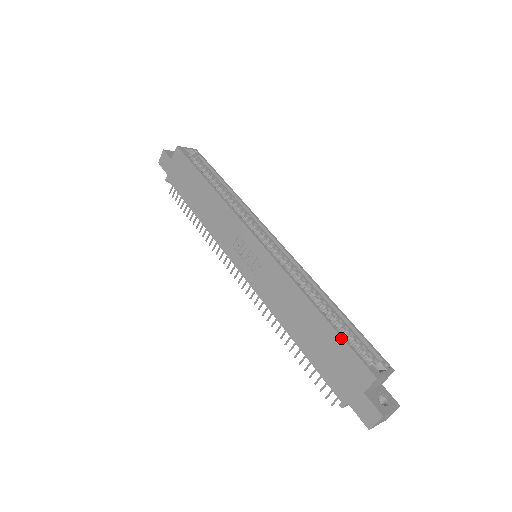
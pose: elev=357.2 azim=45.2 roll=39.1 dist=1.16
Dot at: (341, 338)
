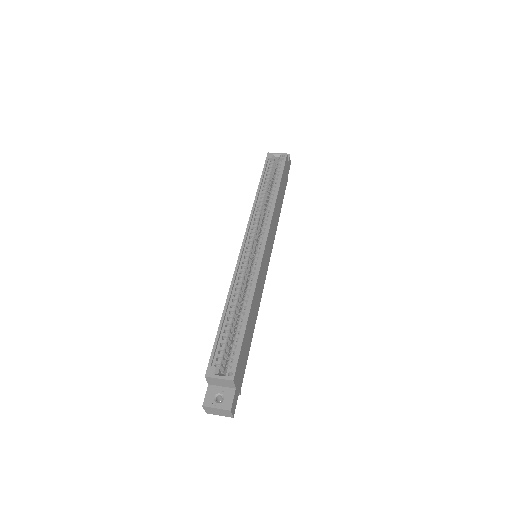
Dot at: (216, 338)
